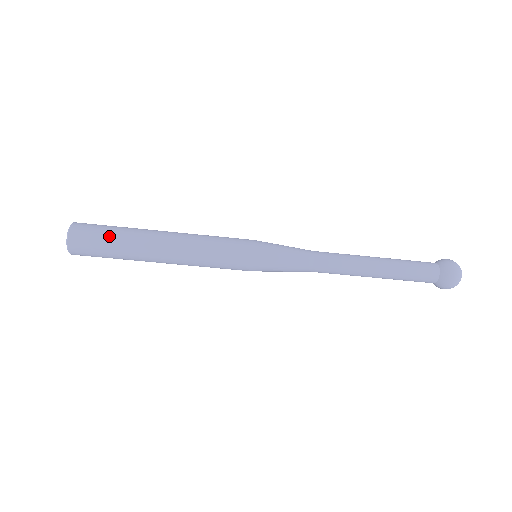
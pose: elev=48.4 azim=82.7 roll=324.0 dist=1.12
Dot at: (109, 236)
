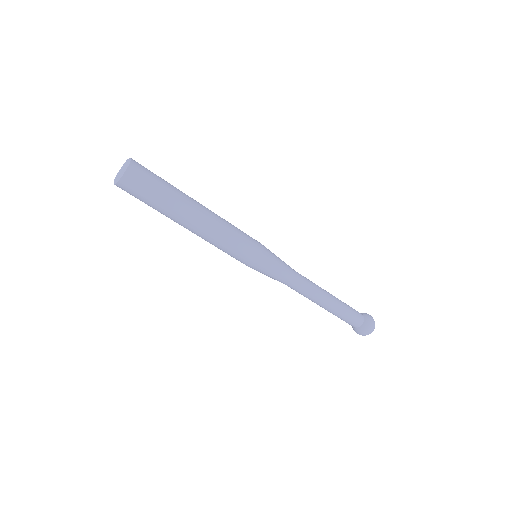
Dot at: (157, 193)
